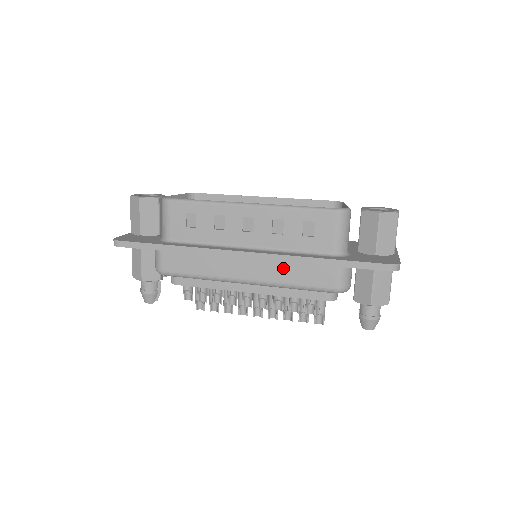
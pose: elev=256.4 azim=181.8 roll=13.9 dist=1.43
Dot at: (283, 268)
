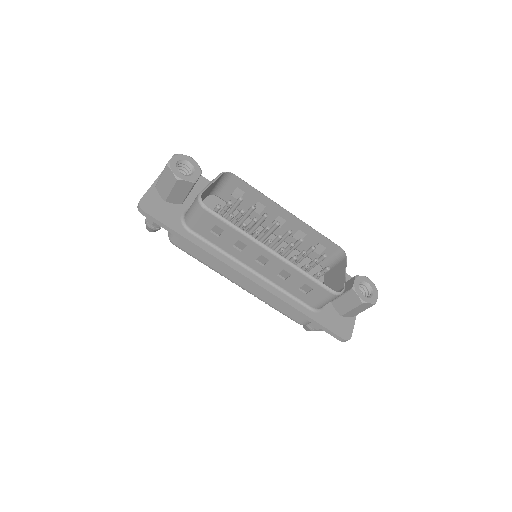
Dot at: (271, 297)
